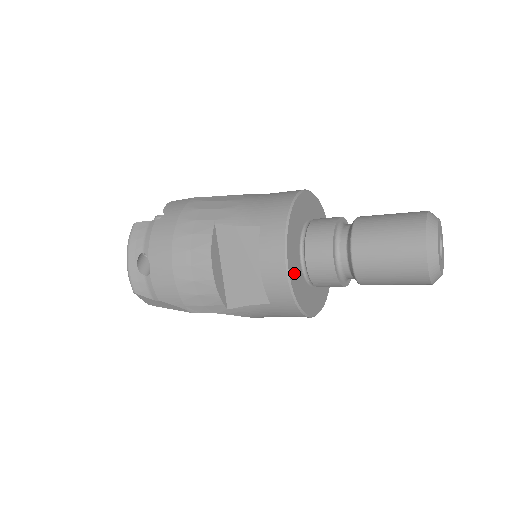
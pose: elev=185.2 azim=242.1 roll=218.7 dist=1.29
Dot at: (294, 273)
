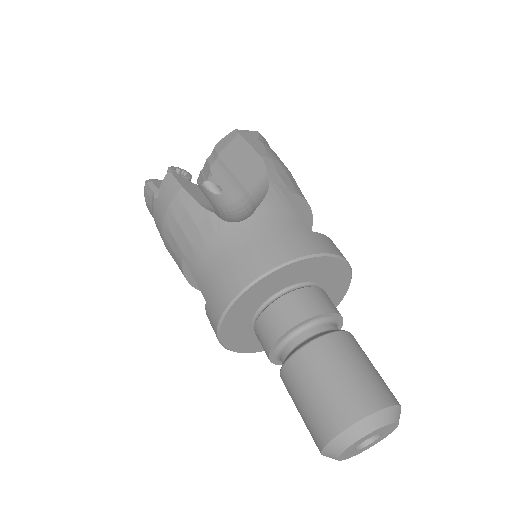
Dot at: (242, 344)
